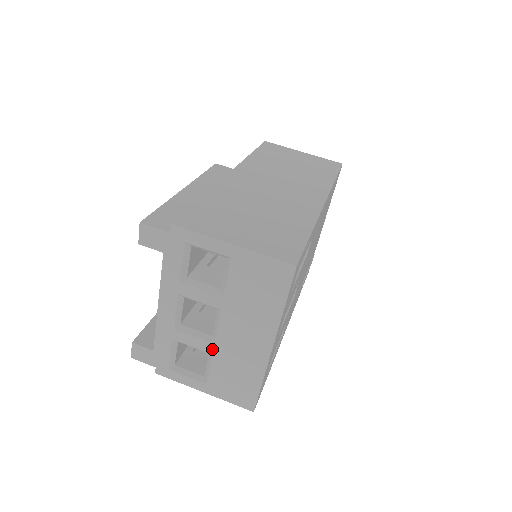
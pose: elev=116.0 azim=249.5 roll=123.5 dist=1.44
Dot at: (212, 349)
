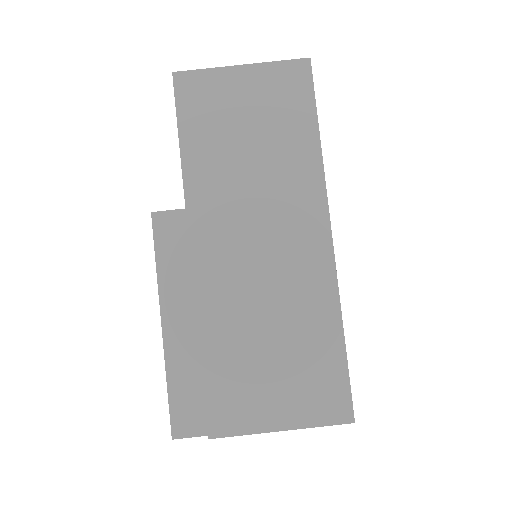
Dot at: occluded
